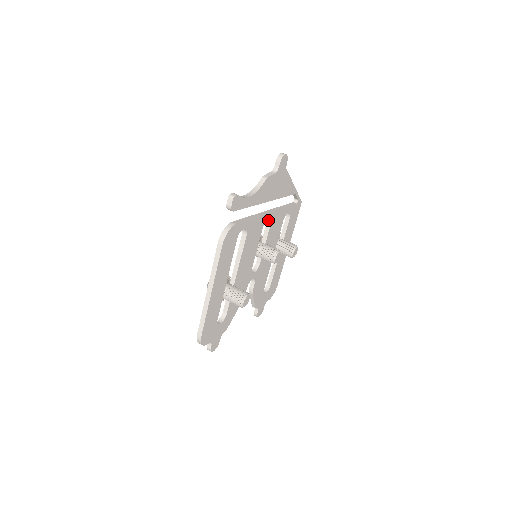
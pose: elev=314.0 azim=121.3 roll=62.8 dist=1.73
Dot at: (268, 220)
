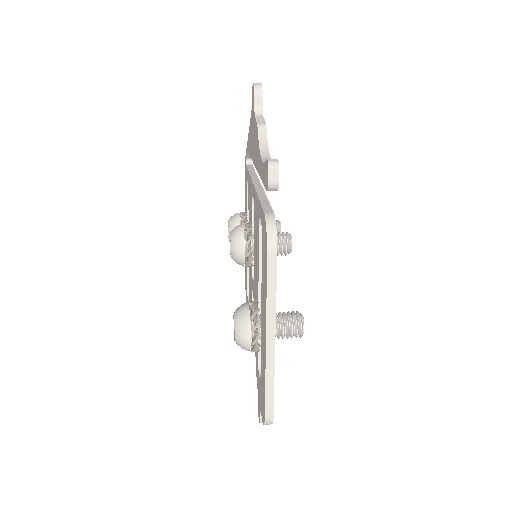
Dot at: occluded
